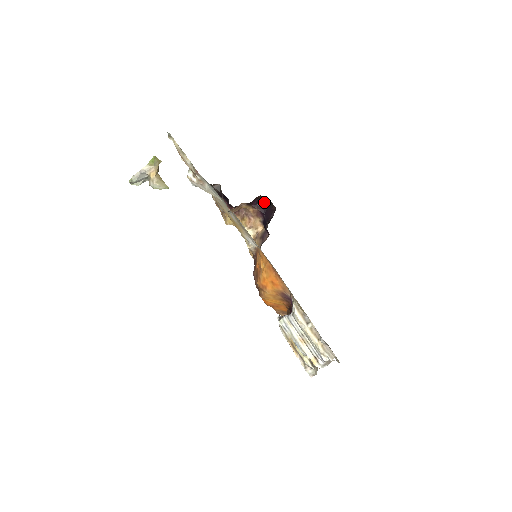
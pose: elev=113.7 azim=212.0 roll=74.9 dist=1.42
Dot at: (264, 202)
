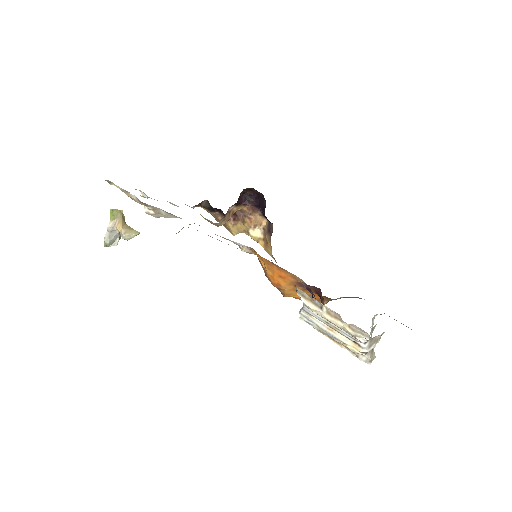
Dot at: (252, 194)
